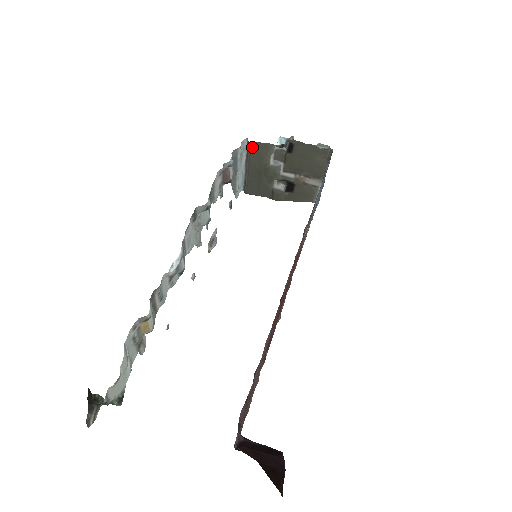
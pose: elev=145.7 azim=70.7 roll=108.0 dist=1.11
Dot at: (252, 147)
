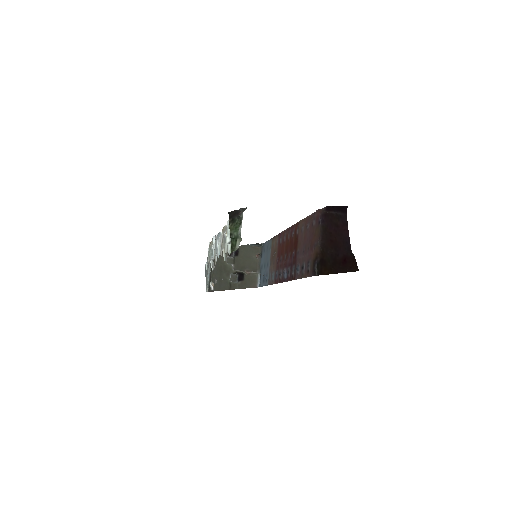
Dot at: occluded
